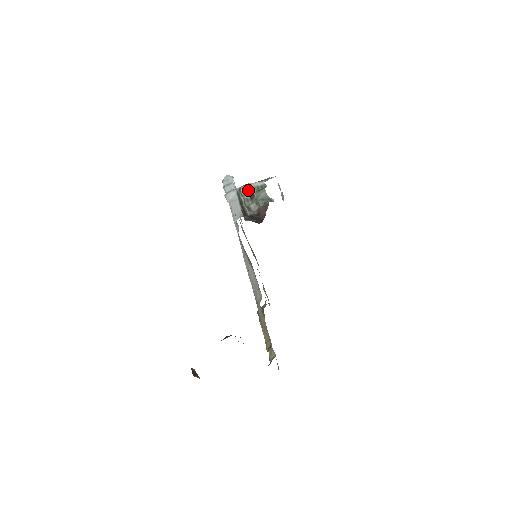
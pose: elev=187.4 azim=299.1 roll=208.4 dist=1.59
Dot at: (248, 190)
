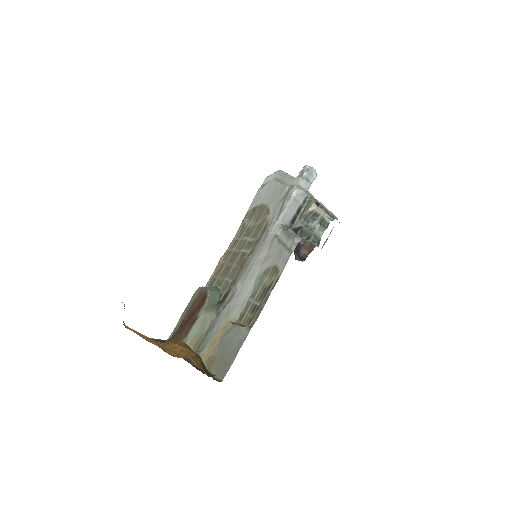
Dot at: (316, 213)
